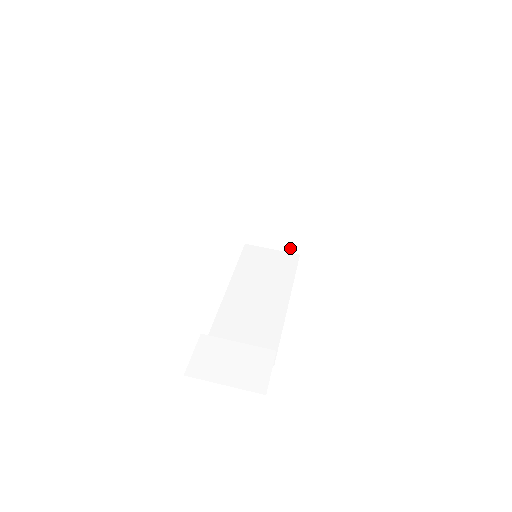
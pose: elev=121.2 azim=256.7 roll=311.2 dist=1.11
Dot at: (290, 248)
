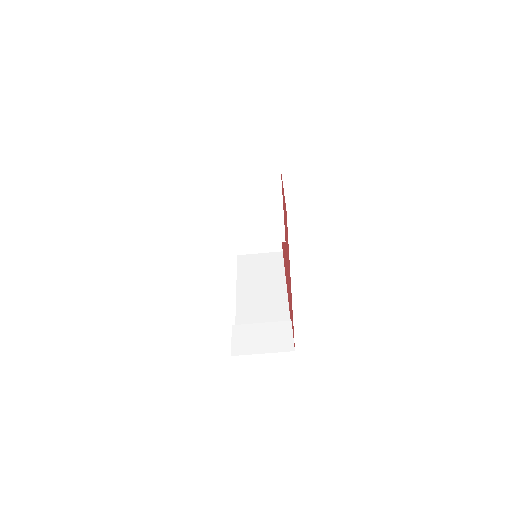
Dot at: (282, 240)
